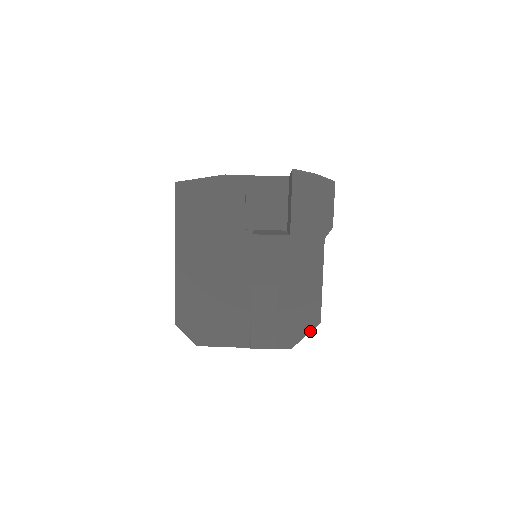
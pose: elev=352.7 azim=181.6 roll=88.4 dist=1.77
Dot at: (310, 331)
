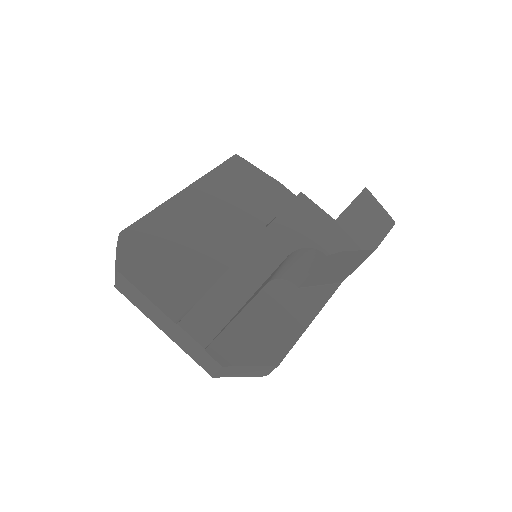
Dot at: (260, 365)
